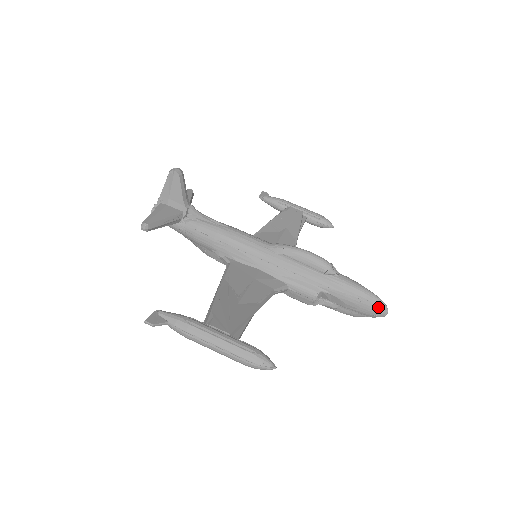
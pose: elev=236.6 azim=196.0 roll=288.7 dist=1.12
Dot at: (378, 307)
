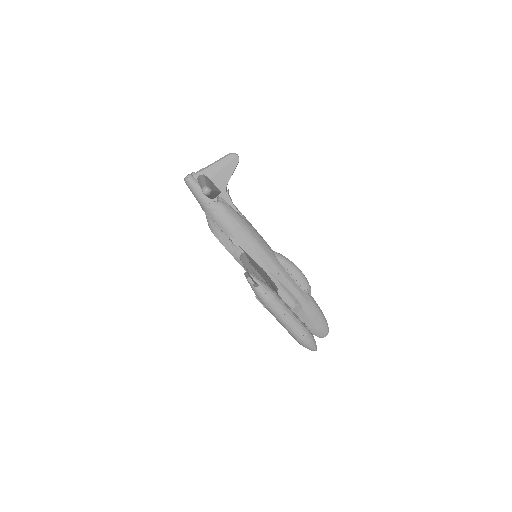
Dot at: (325, 329)
